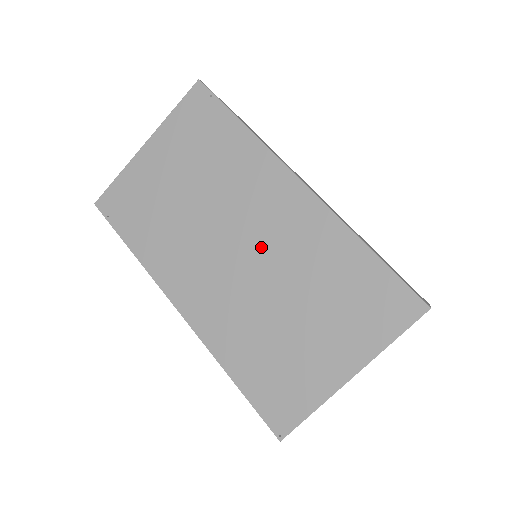
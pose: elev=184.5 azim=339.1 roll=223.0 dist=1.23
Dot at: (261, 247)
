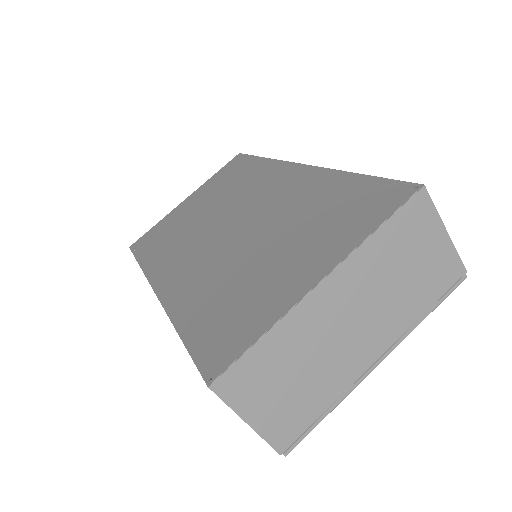
Dot at: (252, 216)
